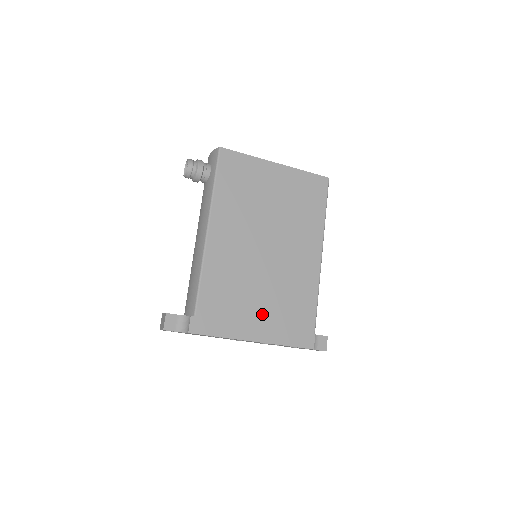
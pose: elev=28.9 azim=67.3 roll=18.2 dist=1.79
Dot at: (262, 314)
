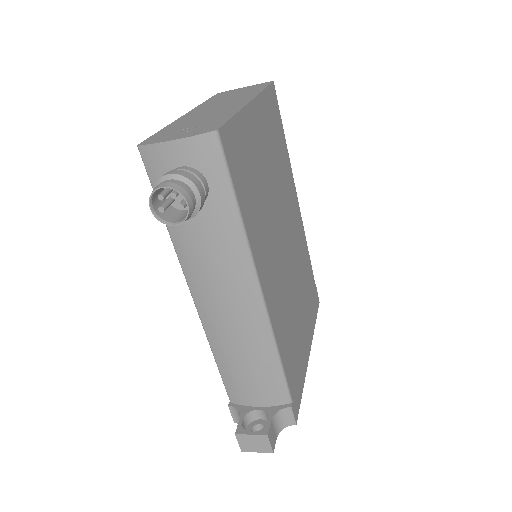
Dot at: (304, 321)
